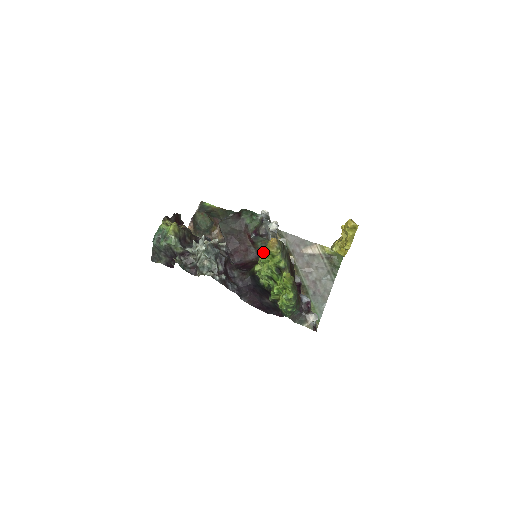
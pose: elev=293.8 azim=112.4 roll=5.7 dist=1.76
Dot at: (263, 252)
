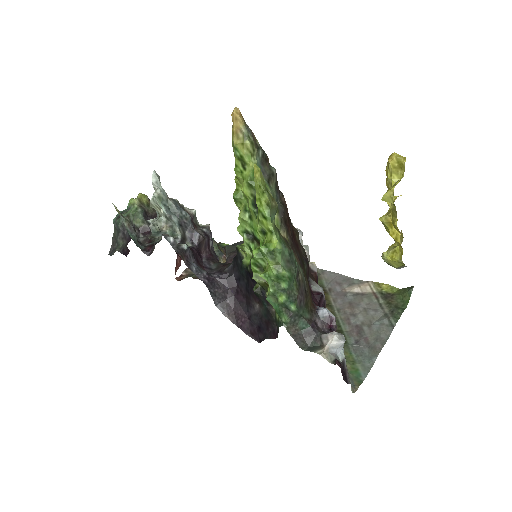
Dot at: occluded
